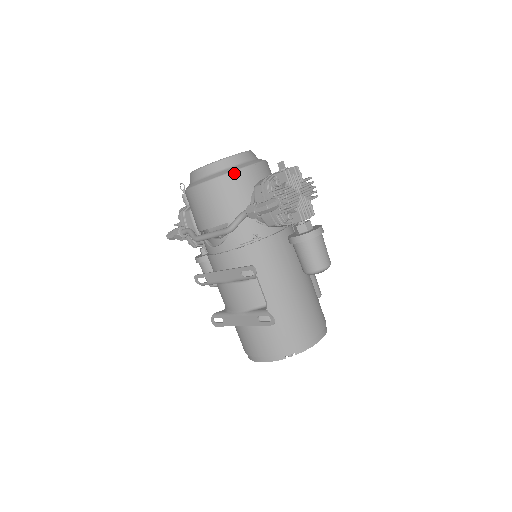
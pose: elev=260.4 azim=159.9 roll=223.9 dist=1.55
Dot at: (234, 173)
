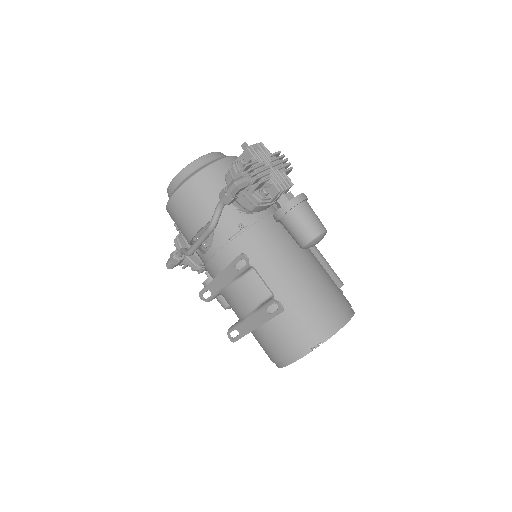
Dot at: (203, 171)
